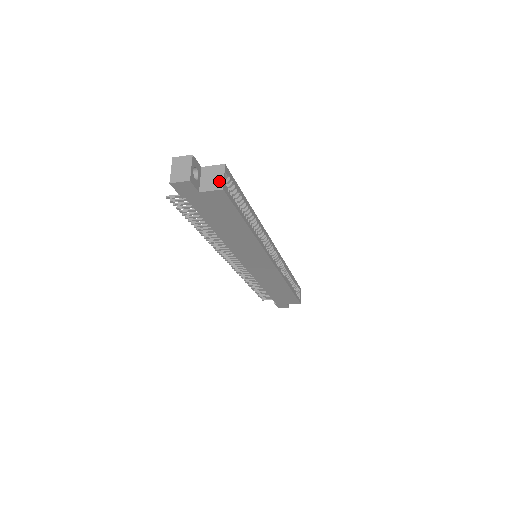
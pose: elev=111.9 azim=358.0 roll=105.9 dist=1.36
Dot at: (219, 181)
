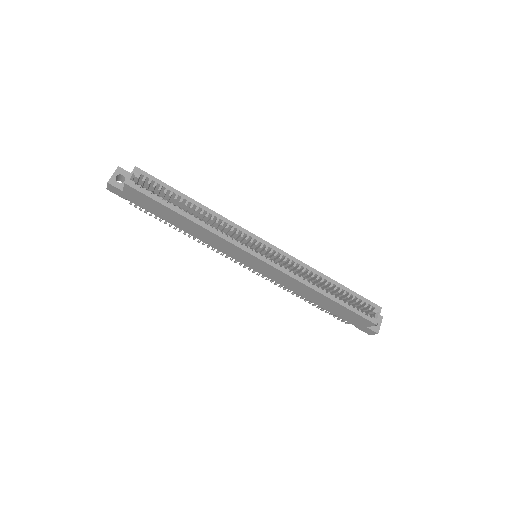
Dot at: (128, 179)
